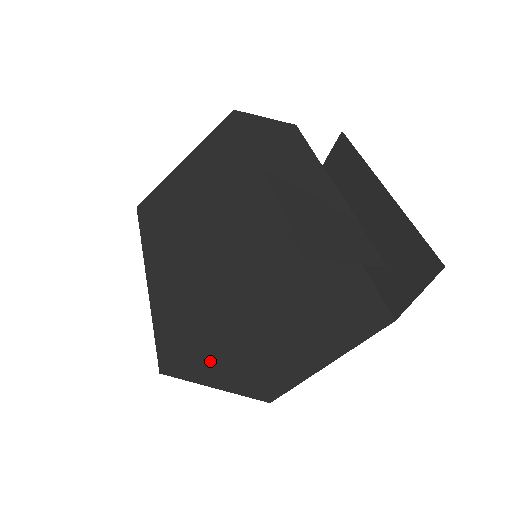
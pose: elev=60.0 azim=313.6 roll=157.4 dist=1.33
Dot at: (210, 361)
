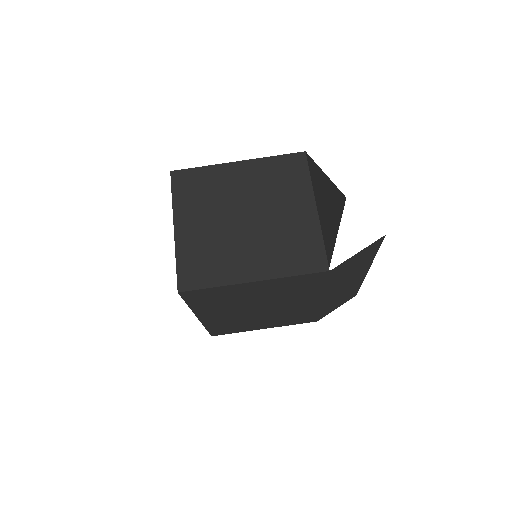
Dot at: (199, 188)
